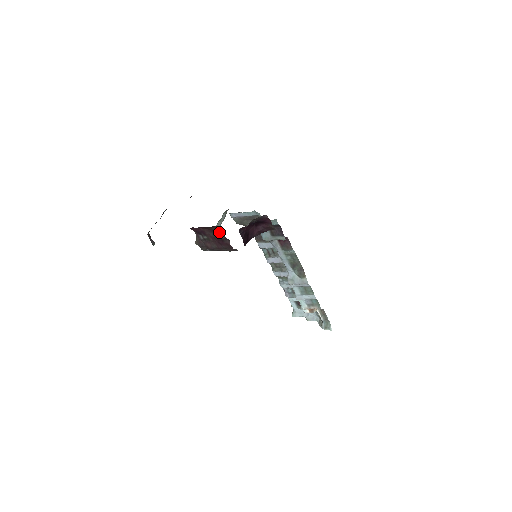
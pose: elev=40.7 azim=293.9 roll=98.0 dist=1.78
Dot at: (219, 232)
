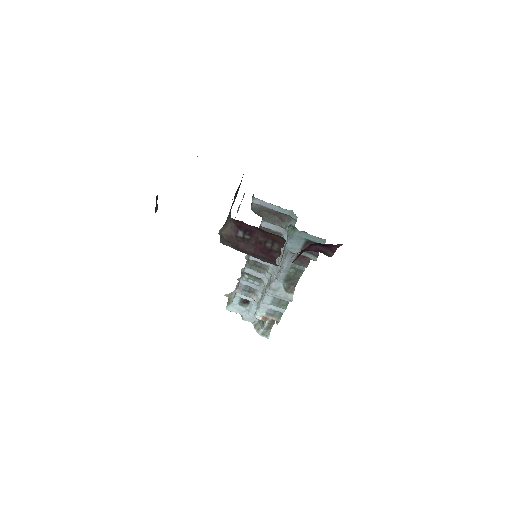
Dot at: (276, 242)
